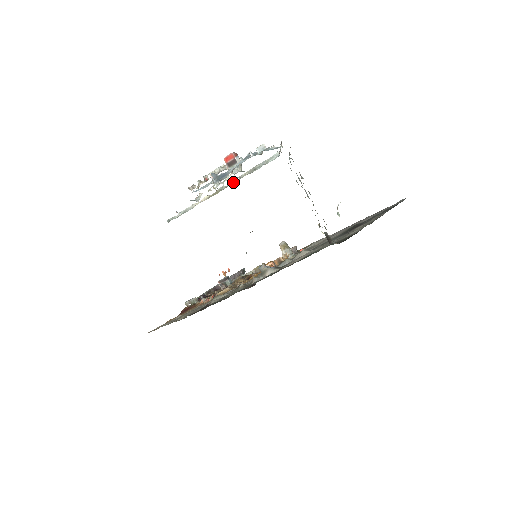
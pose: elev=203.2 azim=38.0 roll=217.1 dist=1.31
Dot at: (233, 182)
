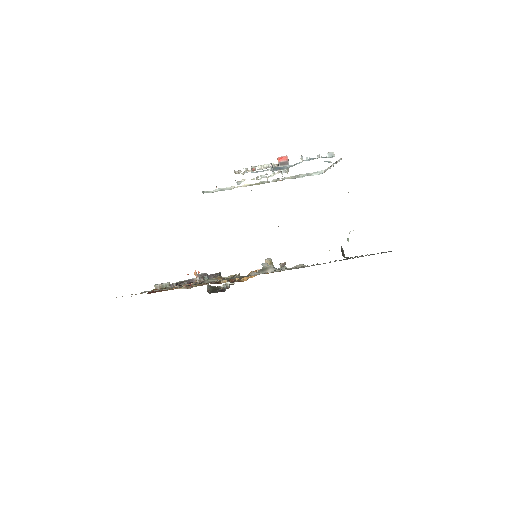
Dot at: (276, 180)
